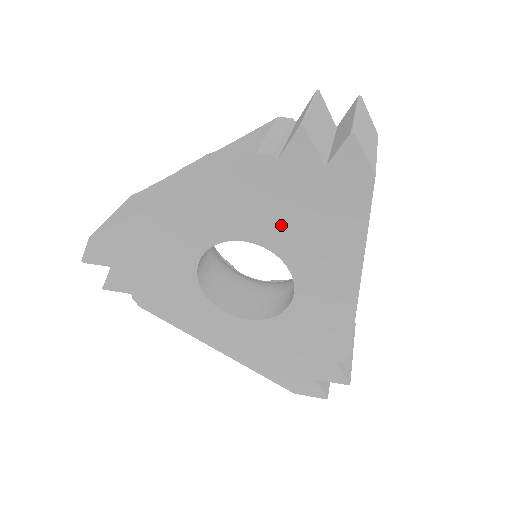
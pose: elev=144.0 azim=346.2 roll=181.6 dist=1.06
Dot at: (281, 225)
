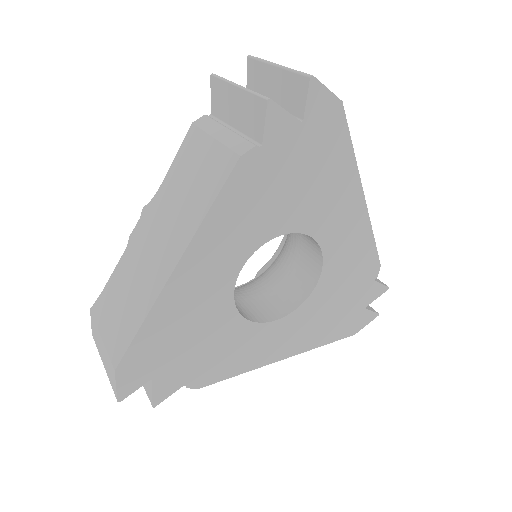
Dot at: (289, 203)
